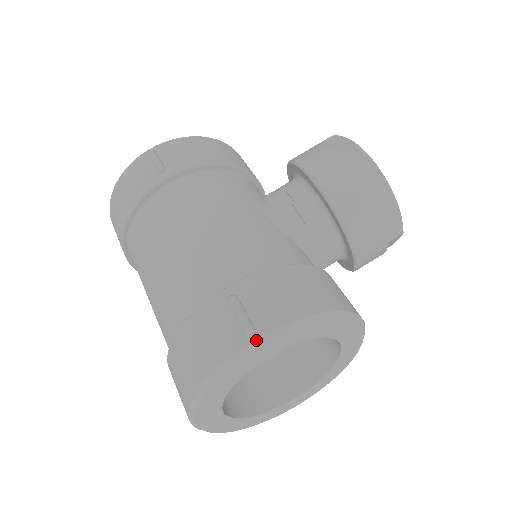
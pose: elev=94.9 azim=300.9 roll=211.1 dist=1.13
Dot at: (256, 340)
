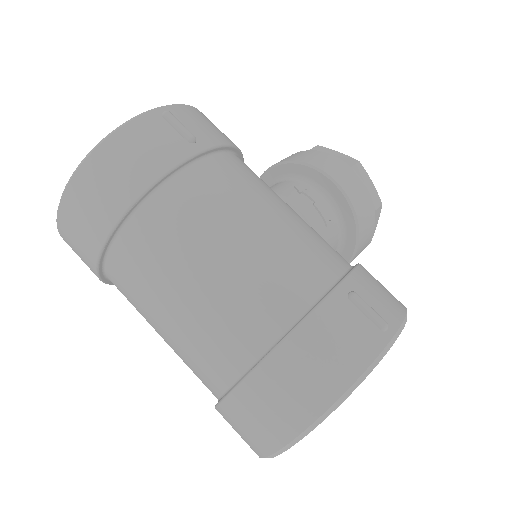
Dot at: (393, 336)
